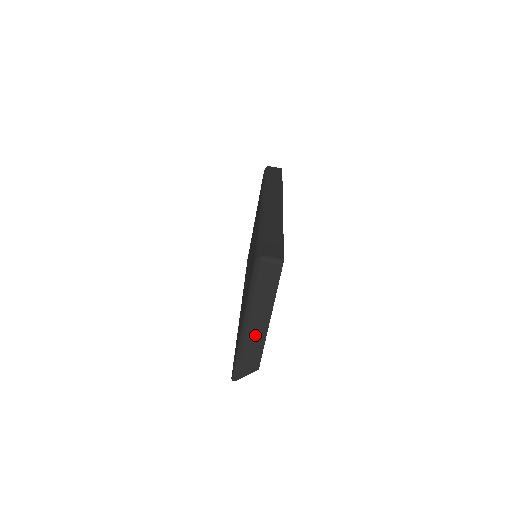
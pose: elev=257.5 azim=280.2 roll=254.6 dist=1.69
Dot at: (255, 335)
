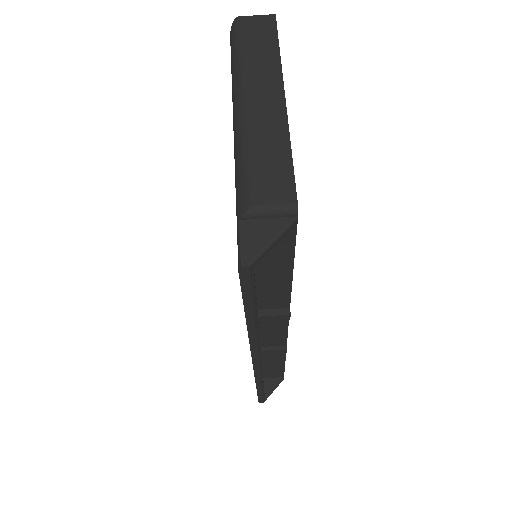
Dot at: (264, 128)
